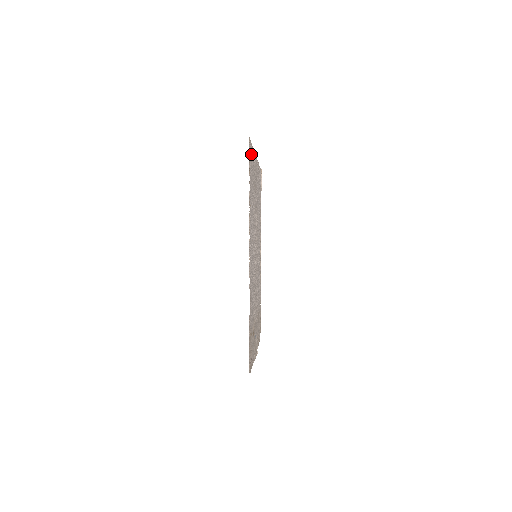
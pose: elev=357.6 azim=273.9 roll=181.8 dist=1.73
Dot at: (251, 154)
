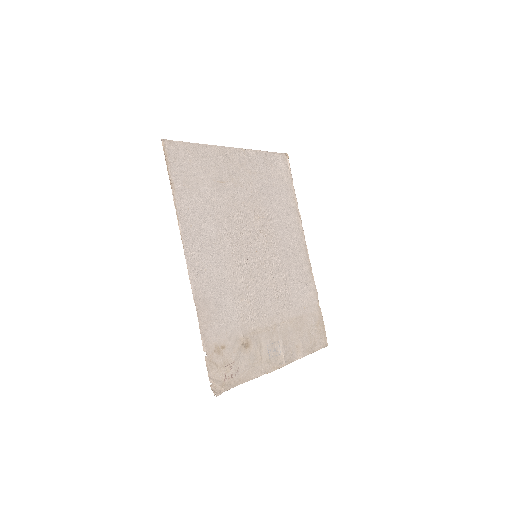
Dot at: (188, 153)
